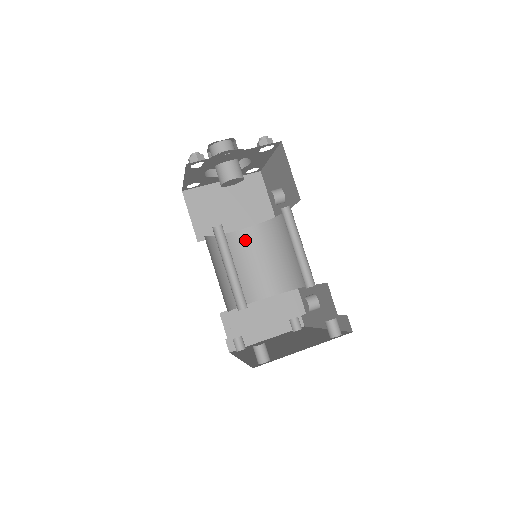
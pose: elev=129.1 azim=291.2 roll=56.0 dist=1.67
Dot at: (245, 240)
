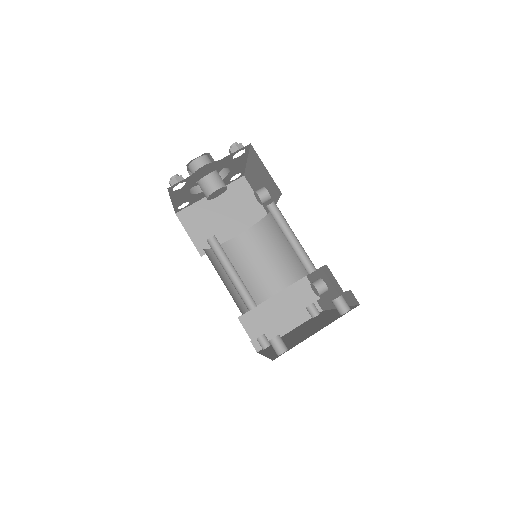
Dot at: (245, 244)
